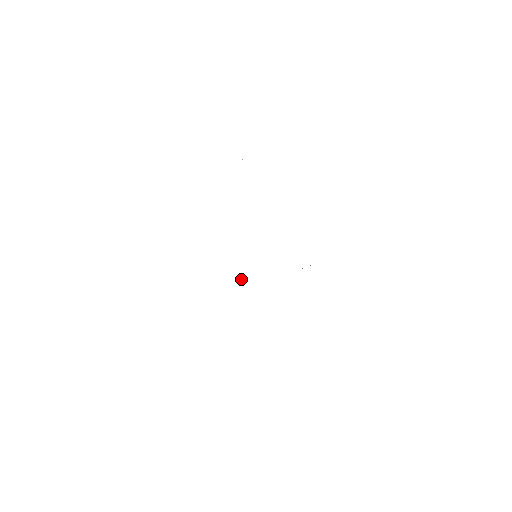
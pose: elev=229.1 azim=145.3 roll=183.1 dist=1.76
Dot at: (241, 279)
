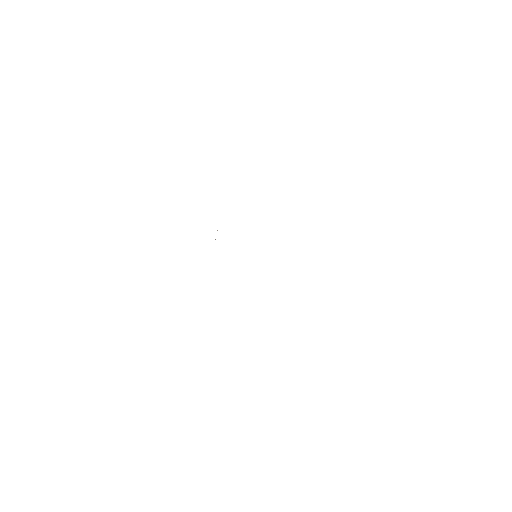
Dot at: occluded
